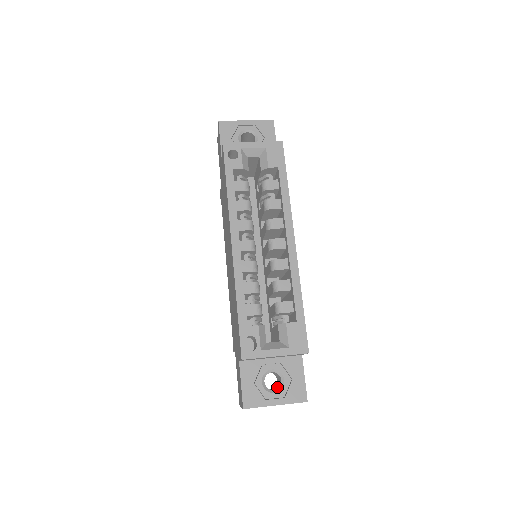
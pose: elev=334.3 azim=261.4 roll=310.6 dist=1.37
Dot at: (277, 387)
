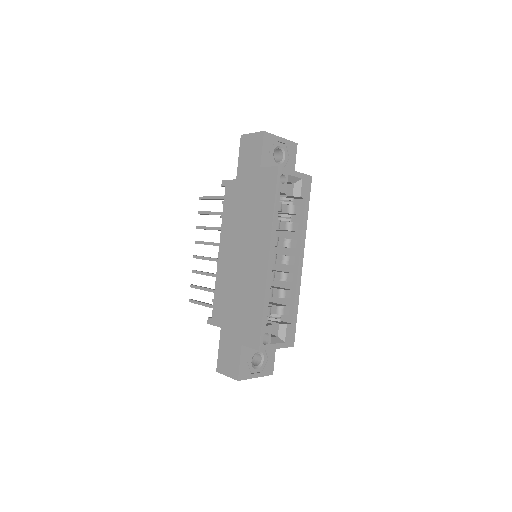
Dot at: (255, 363)
